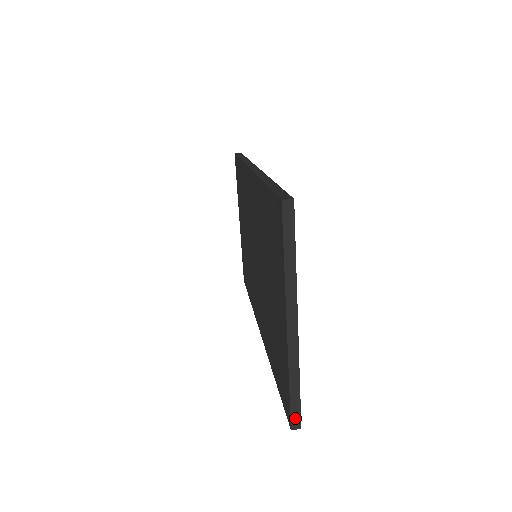
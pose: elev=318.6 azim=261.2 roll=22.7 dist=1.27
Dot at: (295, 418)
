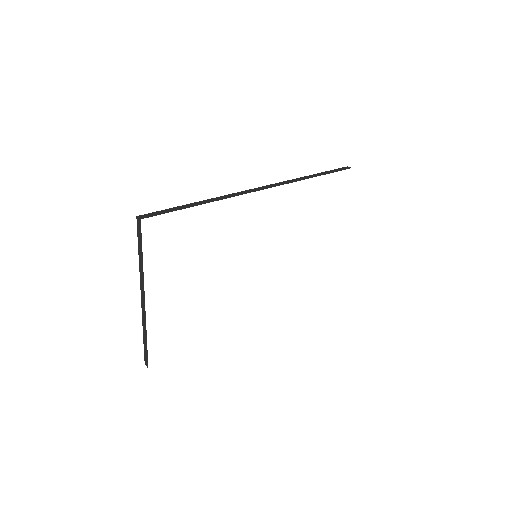
Dot at: (146, 359)
